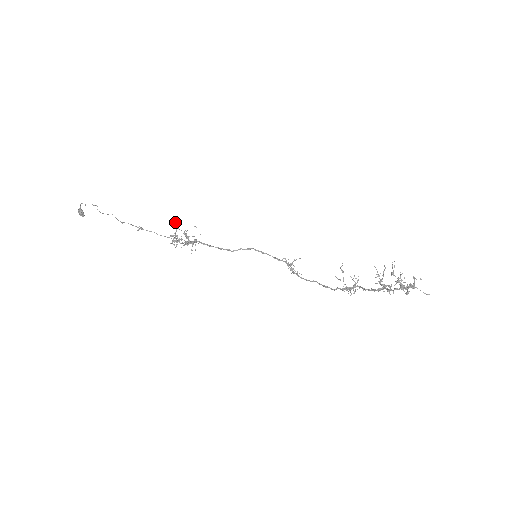
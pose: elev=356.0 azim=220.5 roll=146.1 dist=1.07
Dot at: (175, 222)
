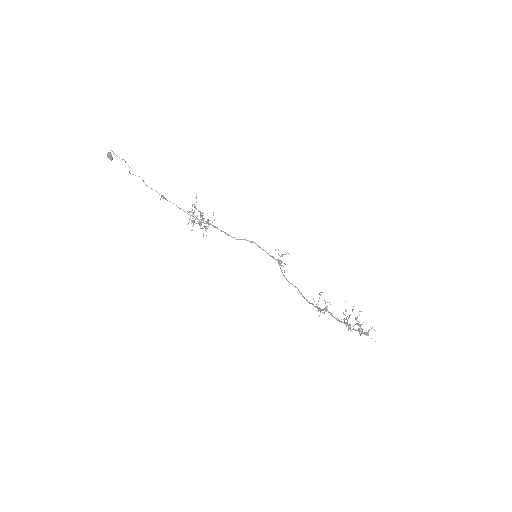
Dot at: occluded
